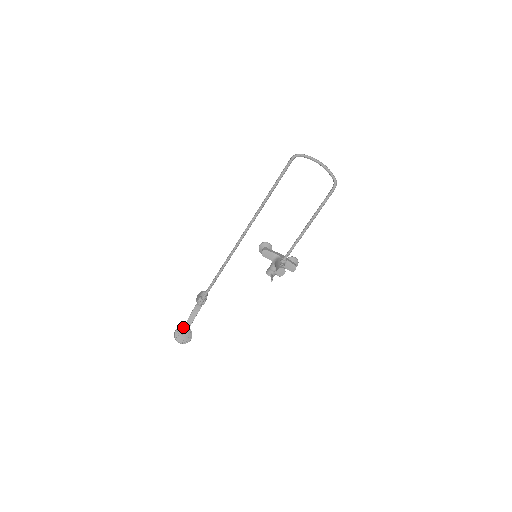
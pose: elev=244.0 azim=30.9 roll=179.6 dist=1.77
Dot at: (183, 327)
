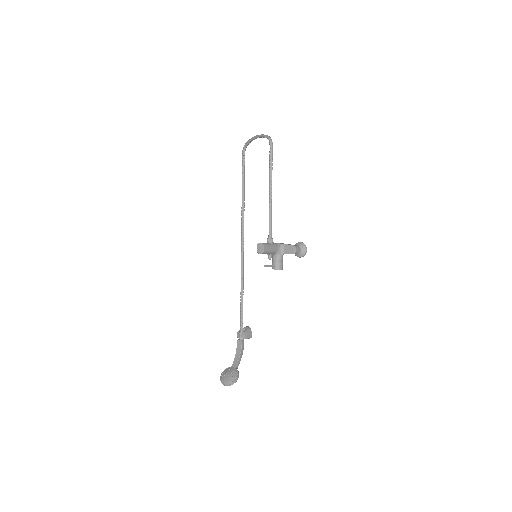
Dot at: (229, 368)
